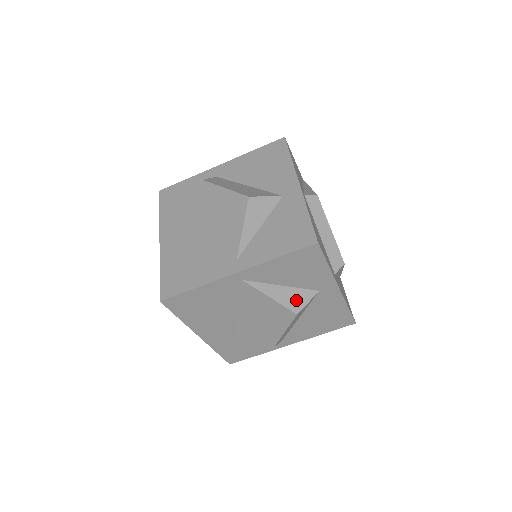
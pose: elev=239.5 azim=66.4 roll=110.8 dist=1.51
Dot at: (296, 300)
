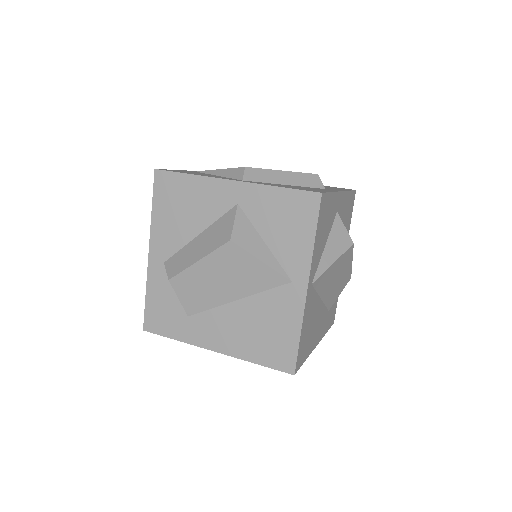
Dot at: (341, 238)
